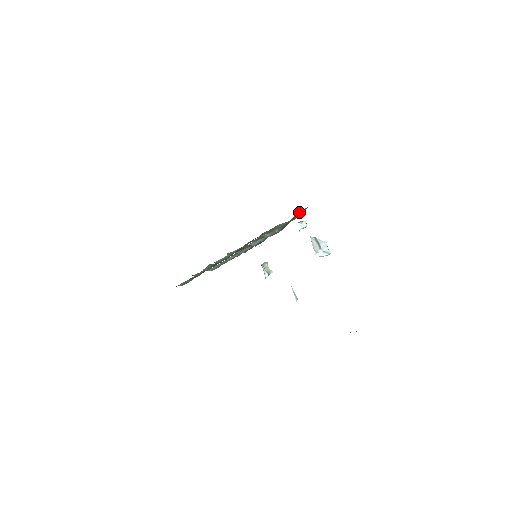
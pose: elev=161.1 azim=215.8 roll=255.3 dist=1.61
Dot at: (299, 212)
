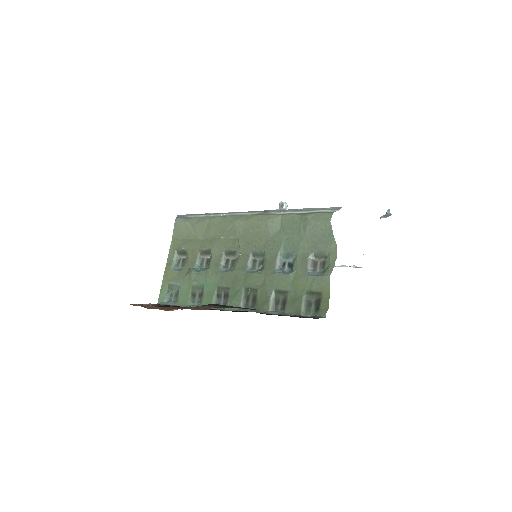
Dot at: (311, 223)
